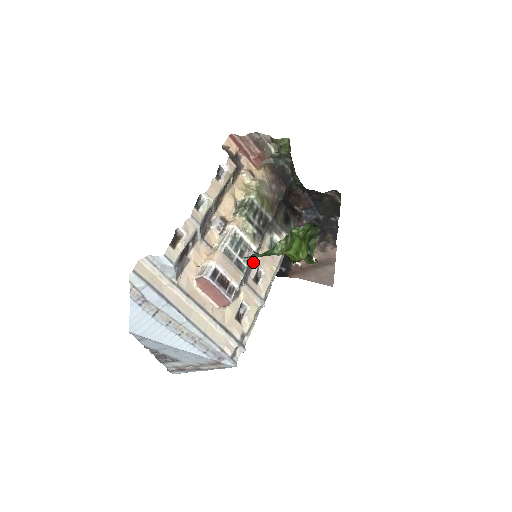
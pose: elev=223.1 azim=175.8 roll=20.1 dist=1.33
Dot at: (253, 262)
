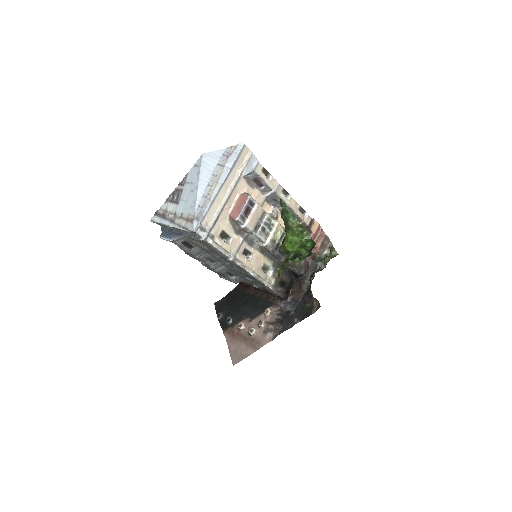
Dot at: (255, 248)
